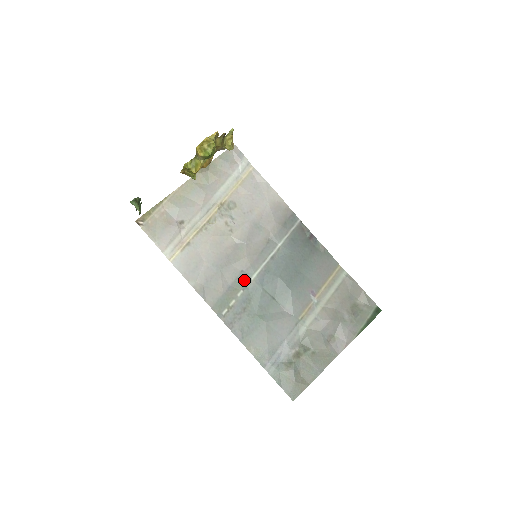
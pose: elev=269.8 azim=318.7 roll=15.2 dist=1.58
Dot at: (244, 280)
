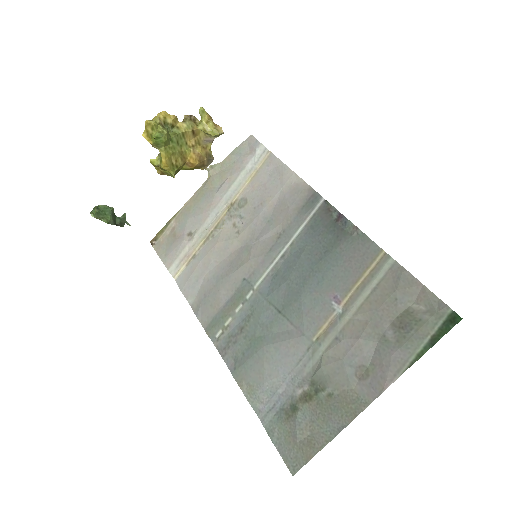
Dot at: (245, 291)
